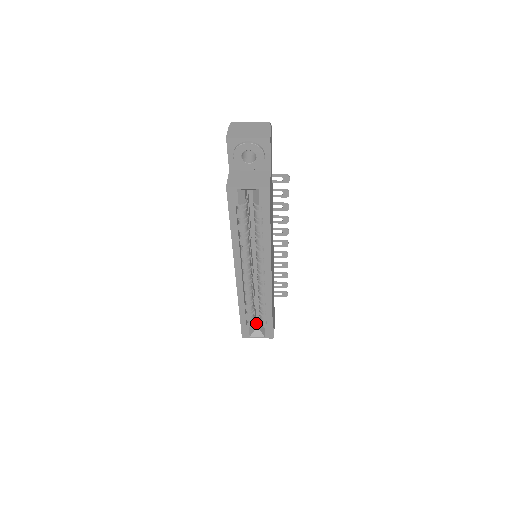
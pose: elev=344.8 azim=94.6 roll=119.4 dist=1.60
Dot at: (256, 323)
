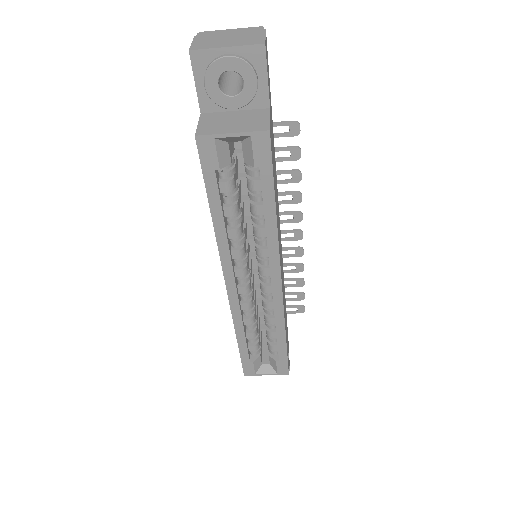
Dot at: (263, 353)
